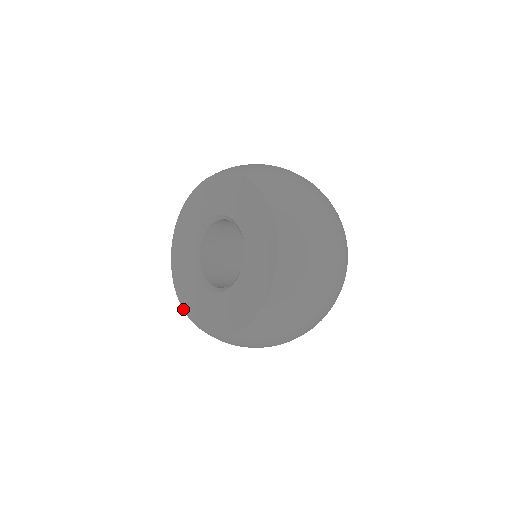
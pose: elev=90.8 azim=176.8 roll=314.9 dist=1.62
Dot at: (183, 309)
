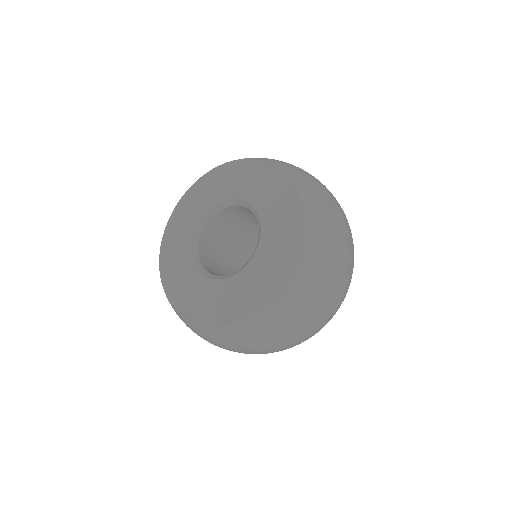
Dot at: (209, 325)
